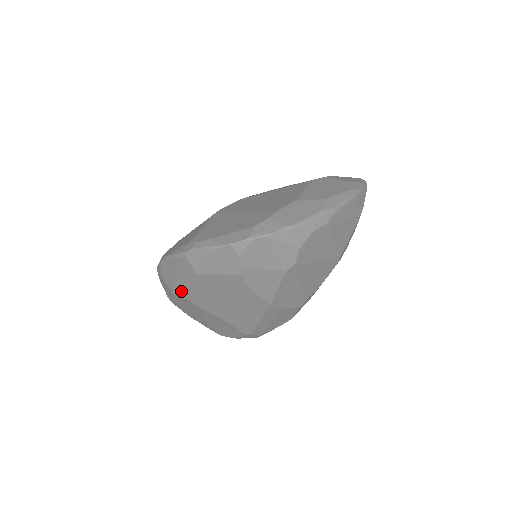
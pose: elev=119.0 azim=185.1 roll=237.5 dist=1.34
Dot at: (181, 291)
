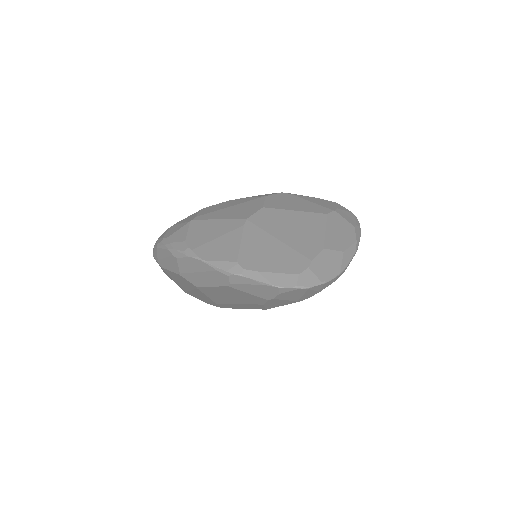
Dot at: (193, 279)
